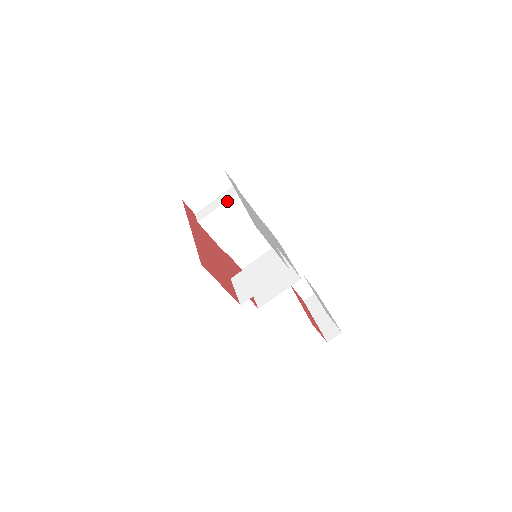
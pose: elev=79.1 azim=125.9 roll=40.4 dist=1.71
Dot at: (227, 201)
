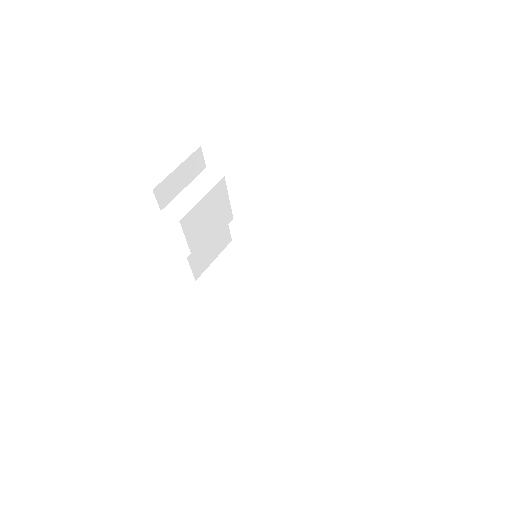
Dot at: (211, 189)
